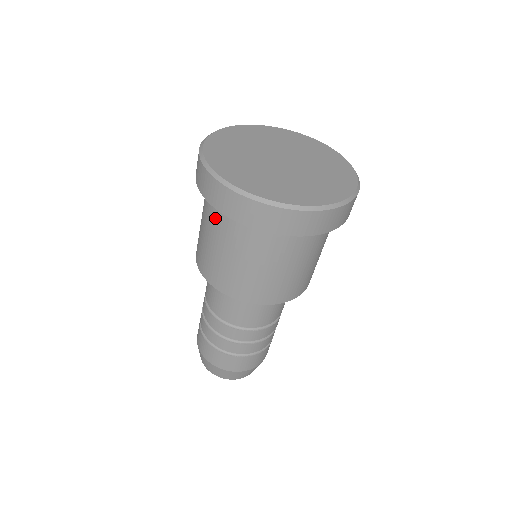
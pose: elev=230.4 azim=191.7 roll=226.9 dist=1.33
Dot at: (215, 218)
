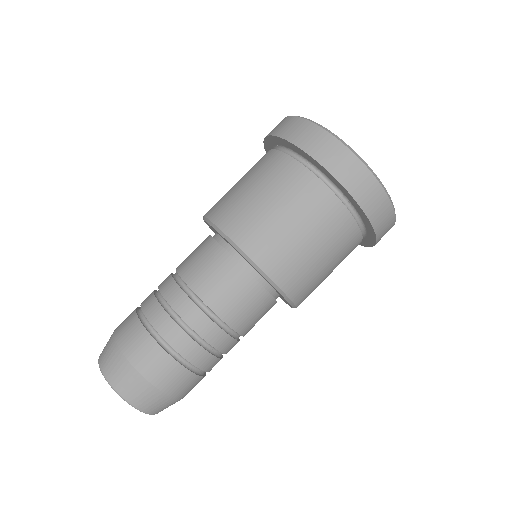
Dot at: (309, 191)
